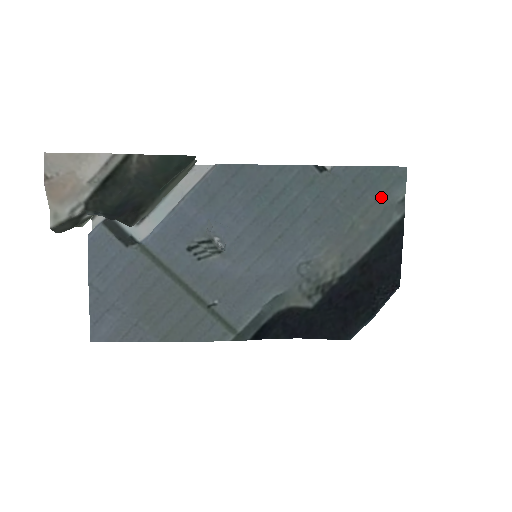
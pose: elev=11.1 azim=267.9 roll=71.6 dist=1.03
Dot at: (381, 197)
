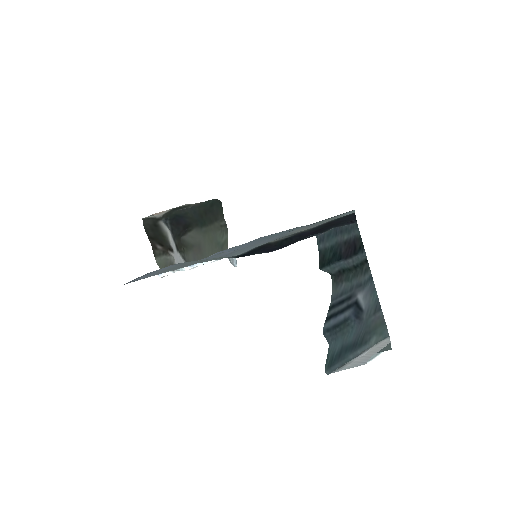
Dot at: (338, 216)
